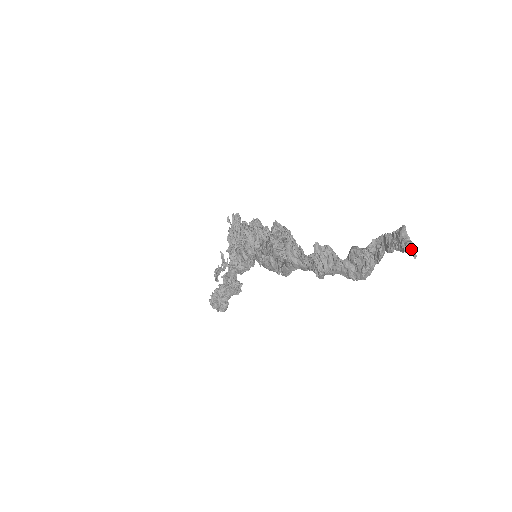
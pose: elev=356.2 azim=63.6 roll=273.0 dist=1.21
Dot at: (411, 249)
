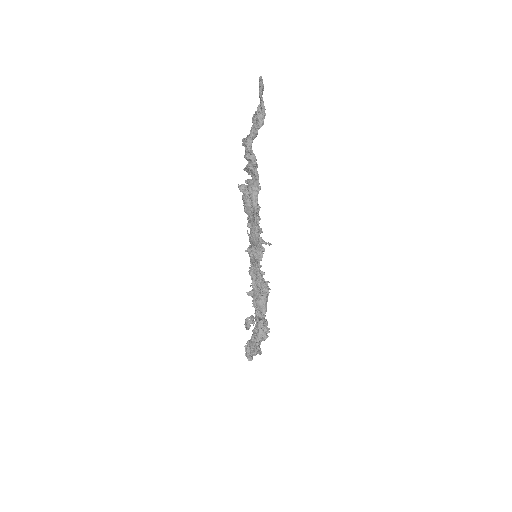
Dot at: (259, 77)
